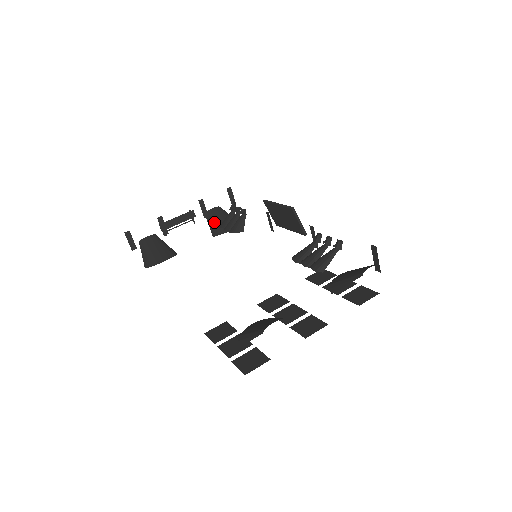
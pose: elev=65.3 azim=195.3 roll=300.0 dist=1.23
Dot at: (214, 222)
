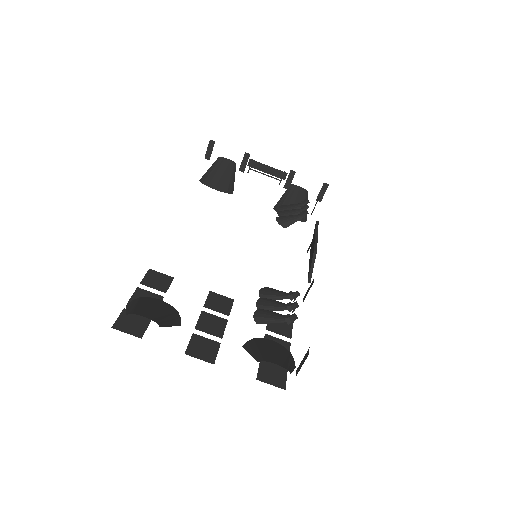
Dot at: (287, 198)
